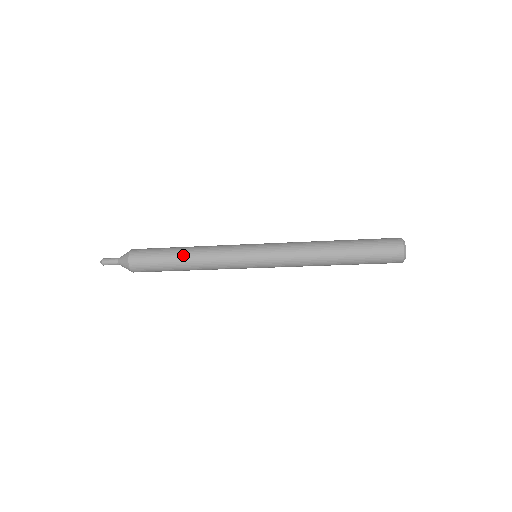
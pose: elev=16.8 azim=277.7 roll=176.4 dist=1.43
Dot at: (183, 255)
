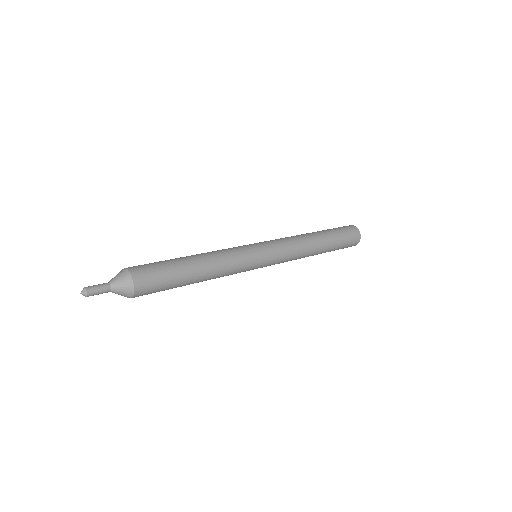
Dot at: (198, 271)
